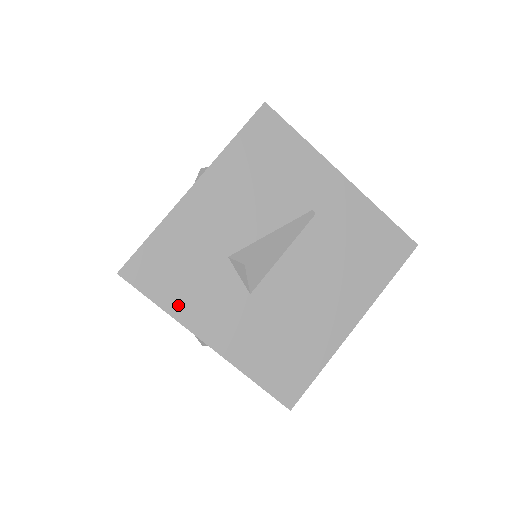
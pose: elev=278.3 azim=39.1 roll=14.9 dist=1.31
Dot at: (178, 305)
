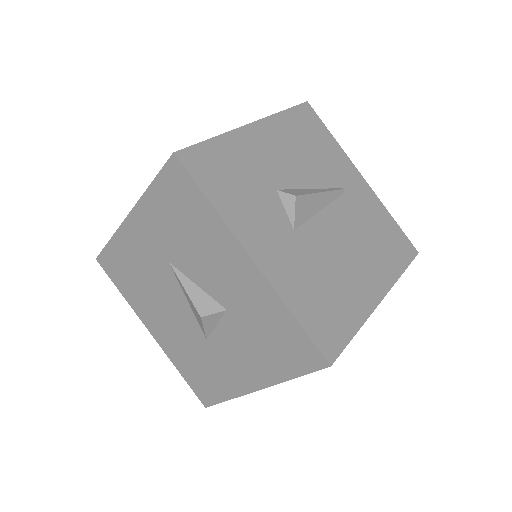
Dot at: (228, 208)
